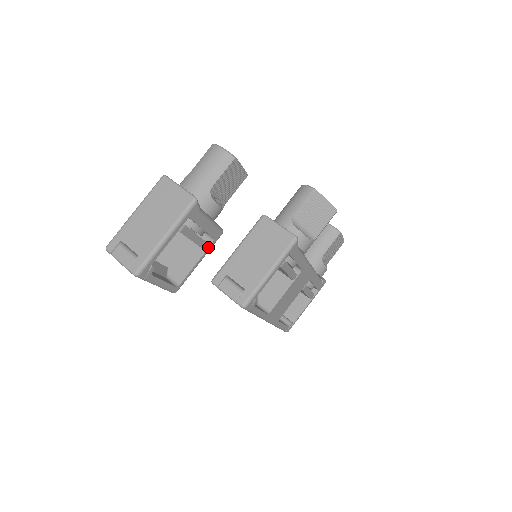
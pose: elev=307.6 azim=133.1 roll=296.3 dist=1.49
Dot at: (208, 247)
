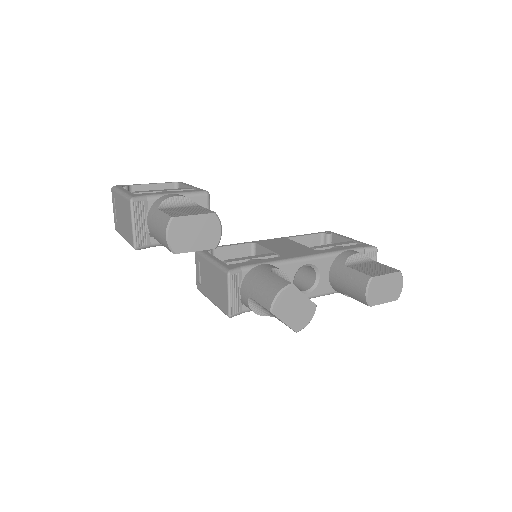
Dot at: occluded
